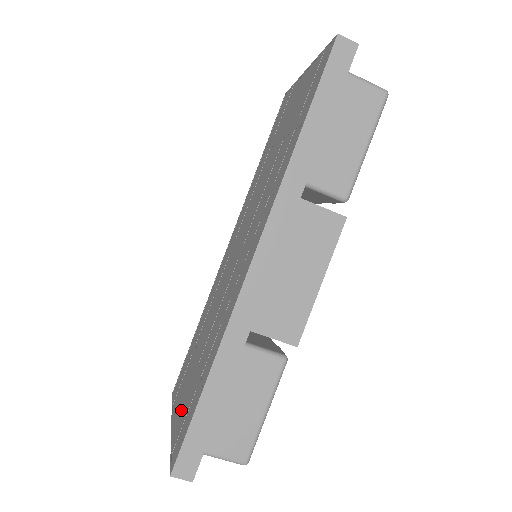
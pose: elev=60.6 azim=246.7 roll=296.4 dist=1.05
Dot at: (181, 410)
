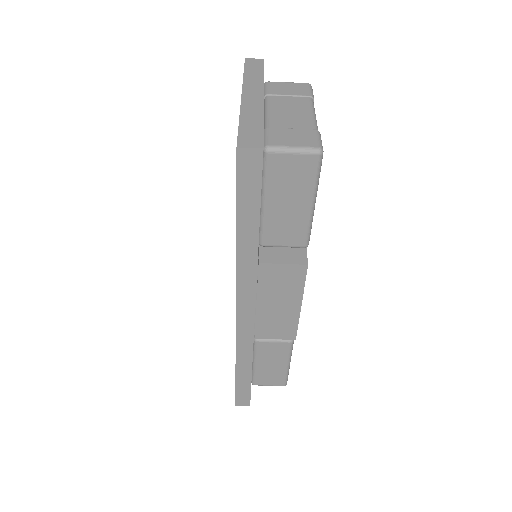
Dot at: occluded
